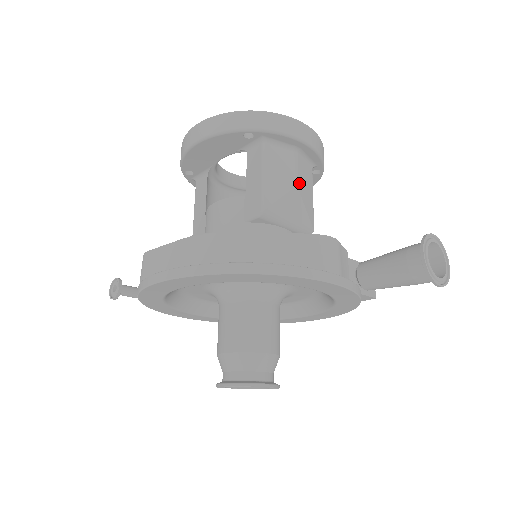
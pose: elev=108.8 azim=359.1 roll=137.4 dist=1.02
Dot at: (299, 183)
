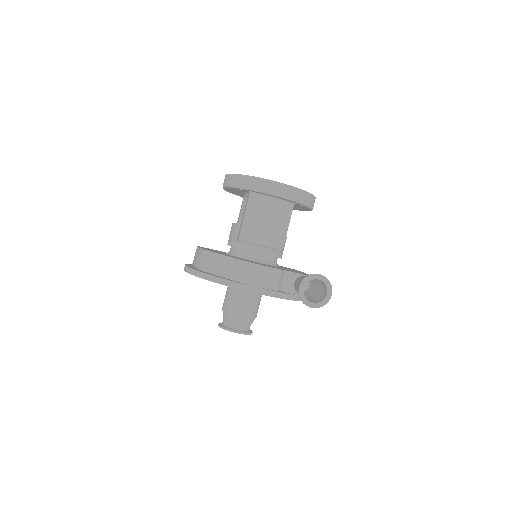
Dot at: (271, 220)
